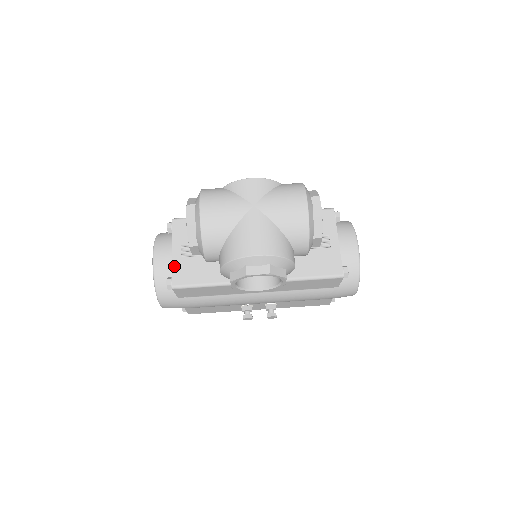
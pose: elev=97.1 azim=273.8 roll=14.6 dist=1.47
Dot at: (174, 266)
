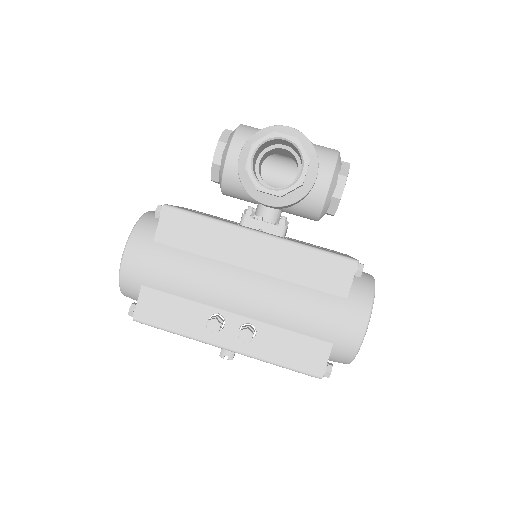
Dot at: occluded
